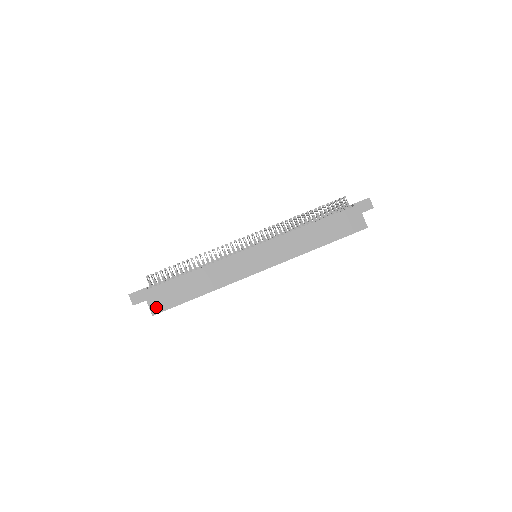
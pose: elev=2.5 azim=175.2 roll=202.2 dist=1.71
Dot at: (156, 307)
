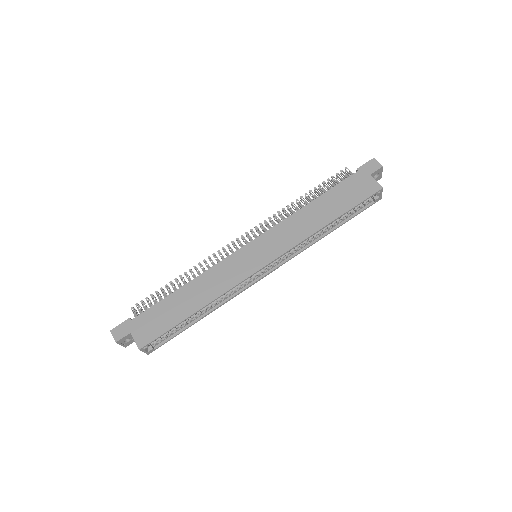
Dot at: (143, 338)
